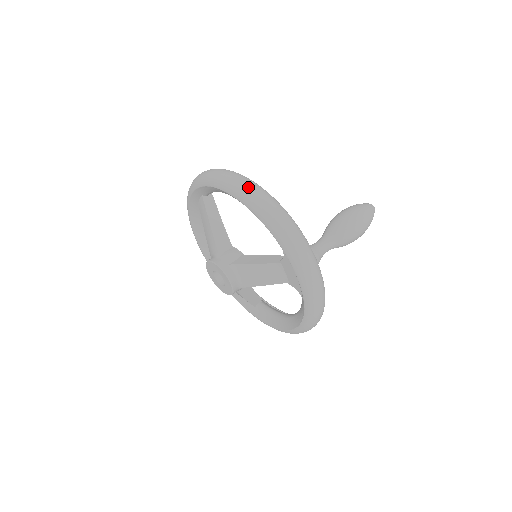
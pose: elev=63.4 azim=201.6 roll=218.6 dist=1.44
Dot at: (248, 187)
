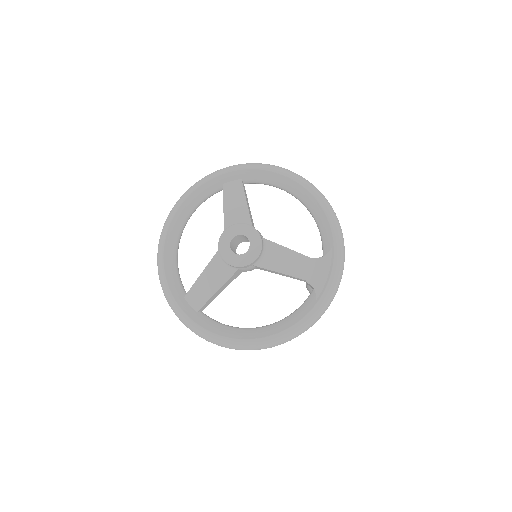
Dot at: occluded
